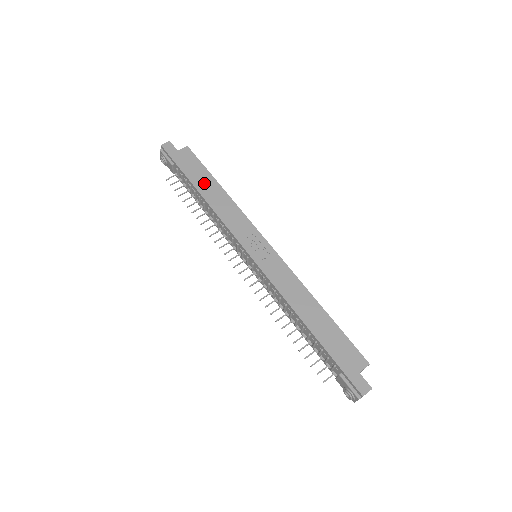
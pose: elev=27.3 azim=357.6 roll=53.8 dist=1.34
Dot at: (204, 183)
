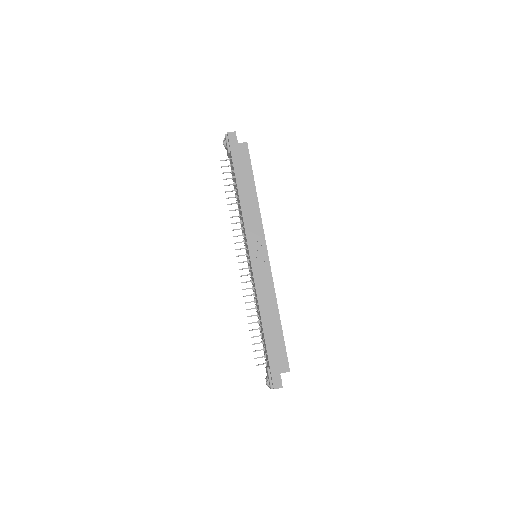
Dot at: (245, 182)
